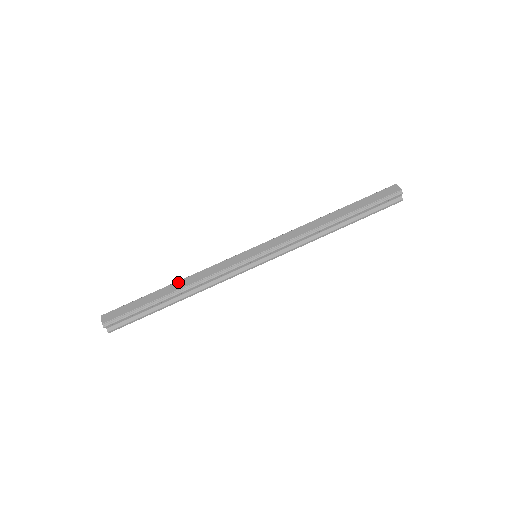
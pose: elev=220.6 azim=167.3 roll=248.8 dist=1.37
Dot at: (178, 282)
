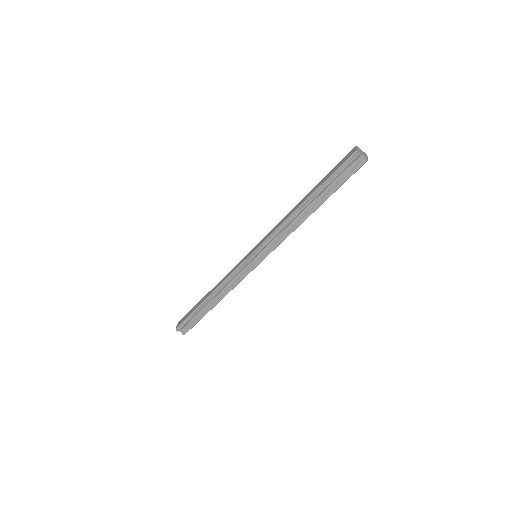
Dot at: (211, 290)
